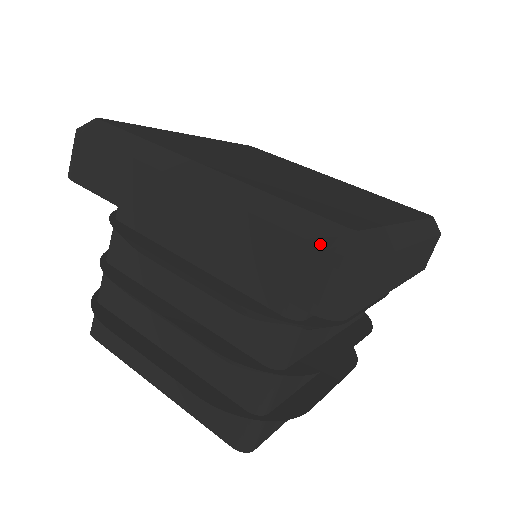
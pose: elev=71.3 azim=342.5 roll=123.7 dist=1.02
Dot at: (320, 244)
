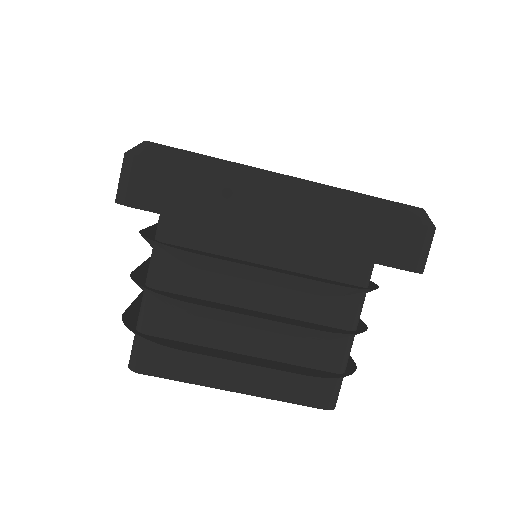
Dot at: occluded
